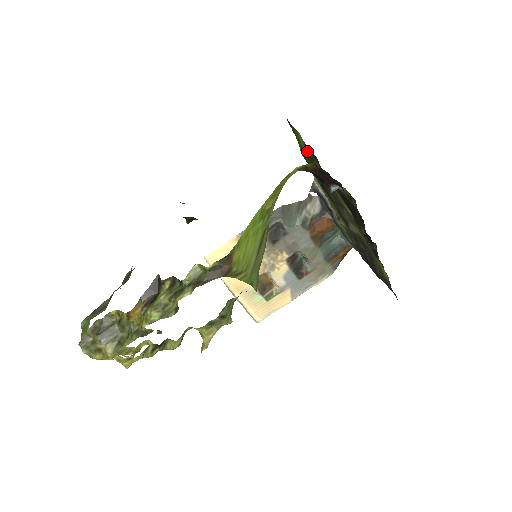
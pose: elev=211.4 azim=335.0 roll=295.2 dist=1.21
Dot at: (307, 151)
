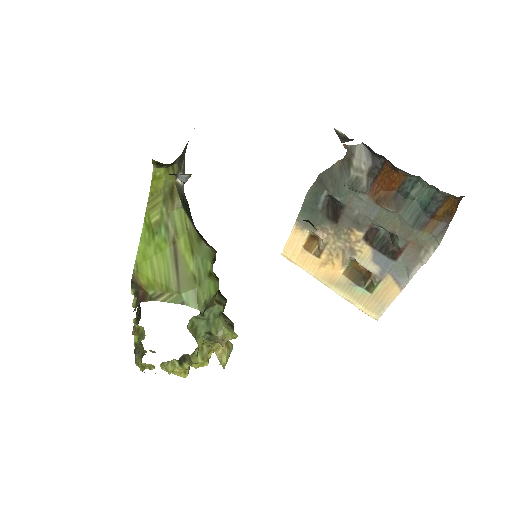
Dot at: occluded
